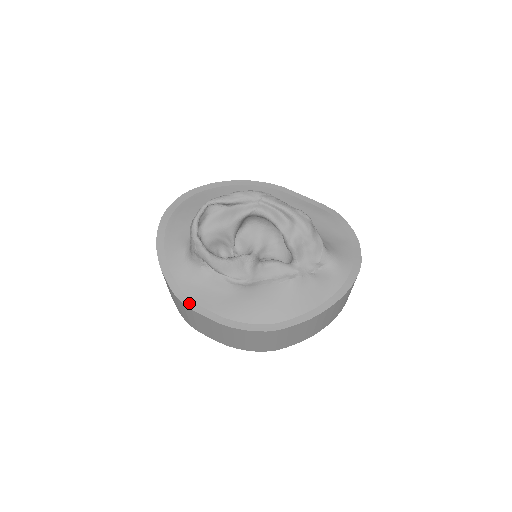
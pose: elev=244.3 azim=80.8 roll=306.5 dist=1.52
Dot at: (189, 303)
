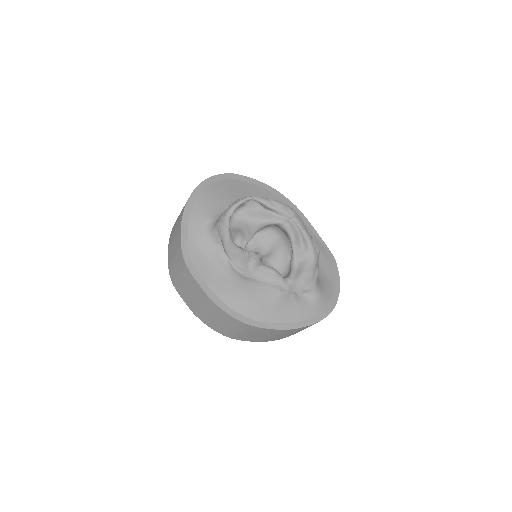
Dot at: (191, 267)
